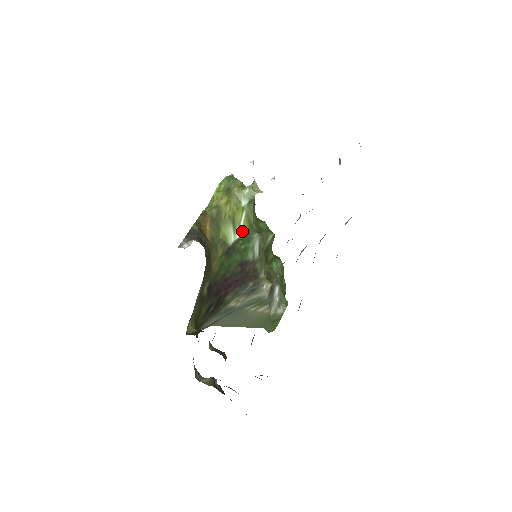
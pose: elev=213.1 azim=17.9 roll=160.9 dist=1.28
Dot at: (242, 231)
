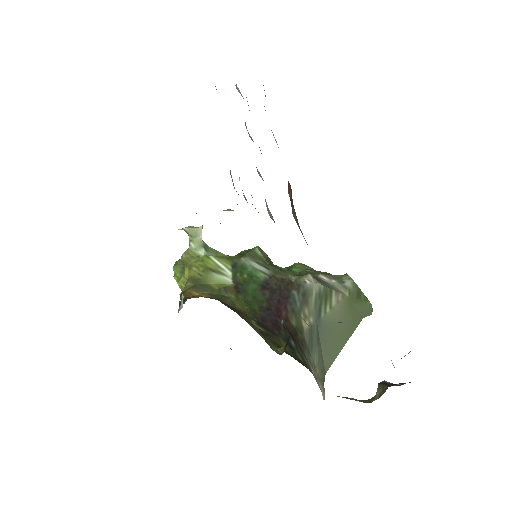
Dot at: (228, 268)
